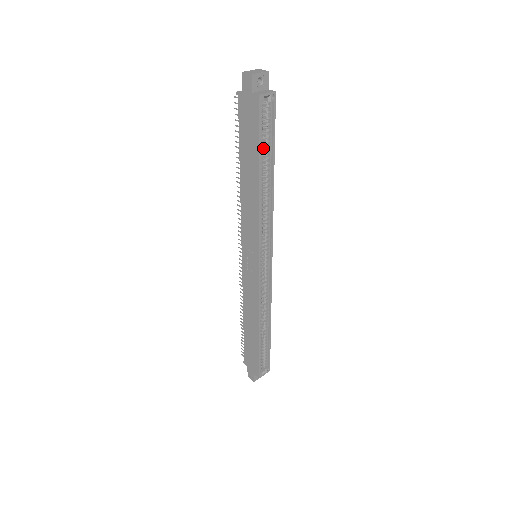
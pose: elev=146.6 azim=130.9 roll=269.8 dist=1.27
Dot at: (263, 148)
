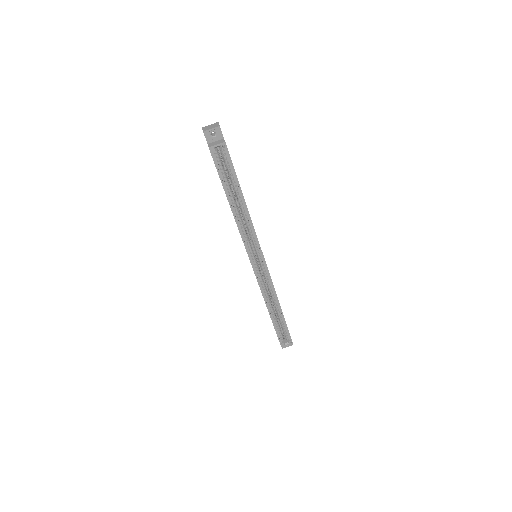
Dot at: (231, 181)
